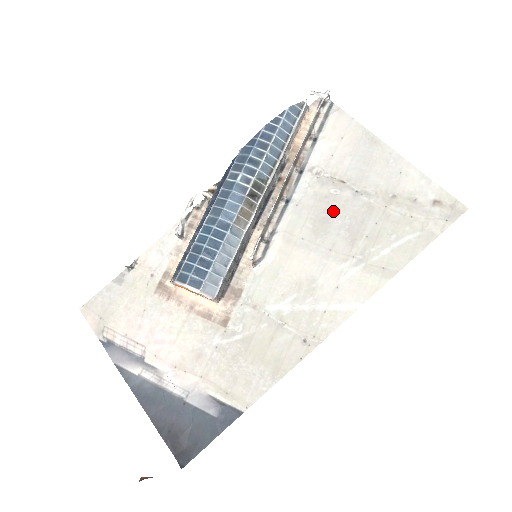
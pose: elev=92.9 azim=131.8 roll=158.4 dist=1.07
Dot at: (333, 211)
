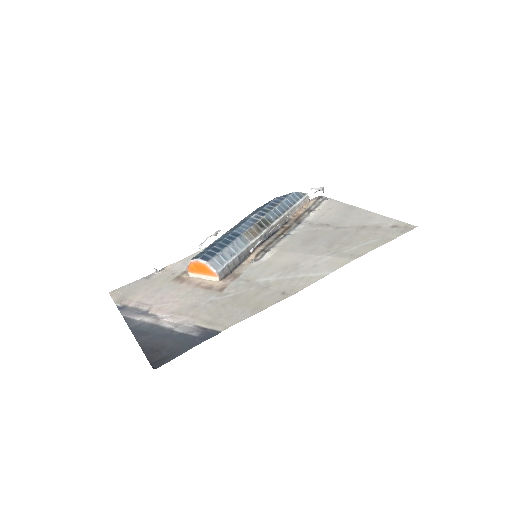
Dot at: (318, 236)
